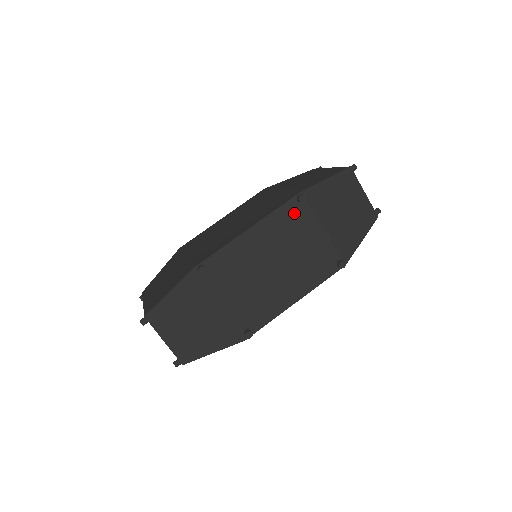
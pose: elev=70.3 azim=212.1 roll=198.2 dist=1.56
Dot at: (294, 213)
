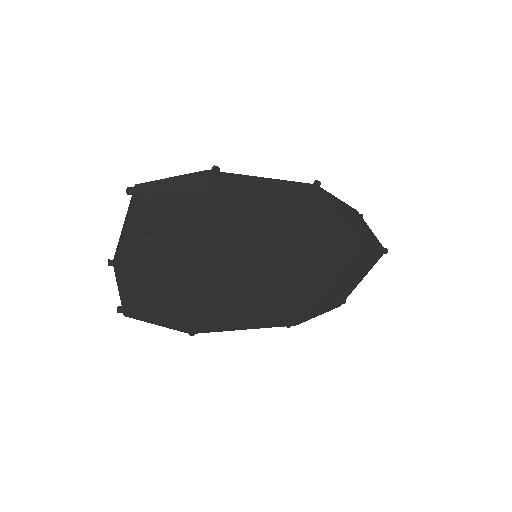
Dot at: (308, 191)
